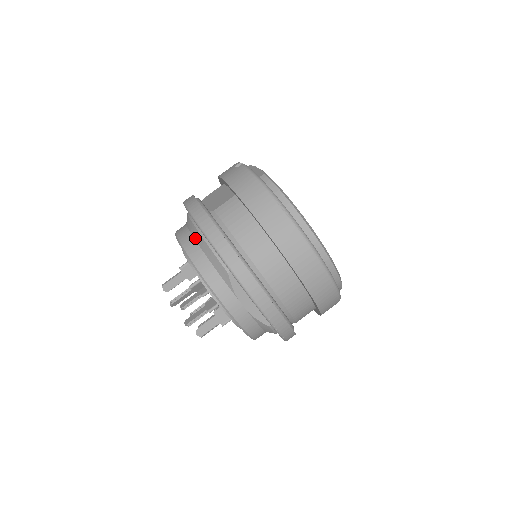
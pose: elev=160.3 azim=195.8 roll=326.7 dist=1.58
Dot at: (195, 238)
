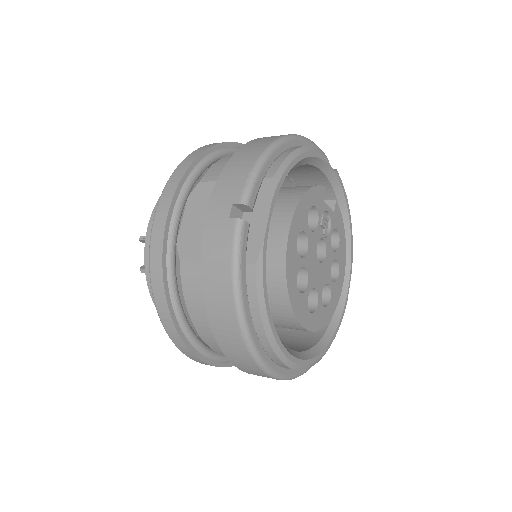
Dot at: occluded
